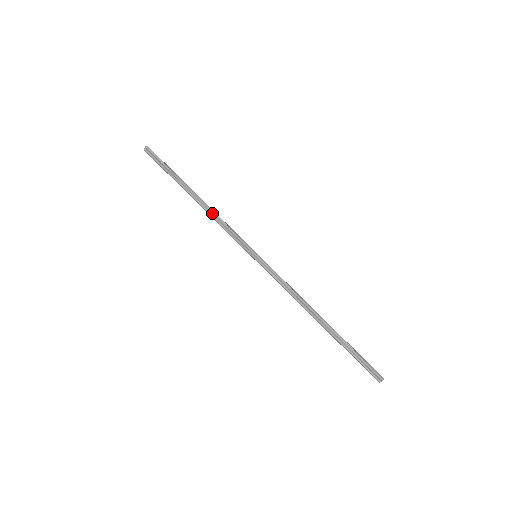
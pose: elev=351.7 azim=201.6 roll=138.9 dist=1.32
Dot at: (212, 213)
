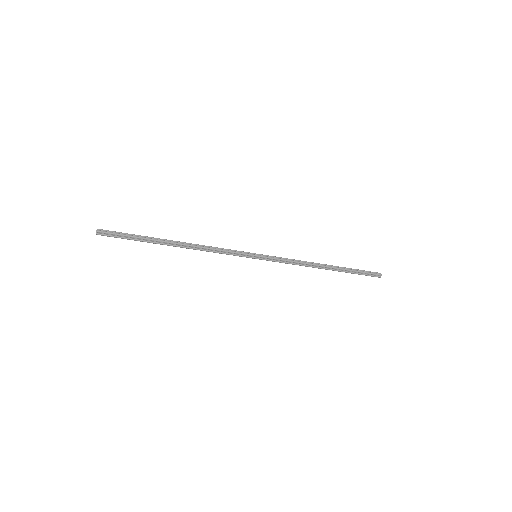
Dot at: (201, 248)
